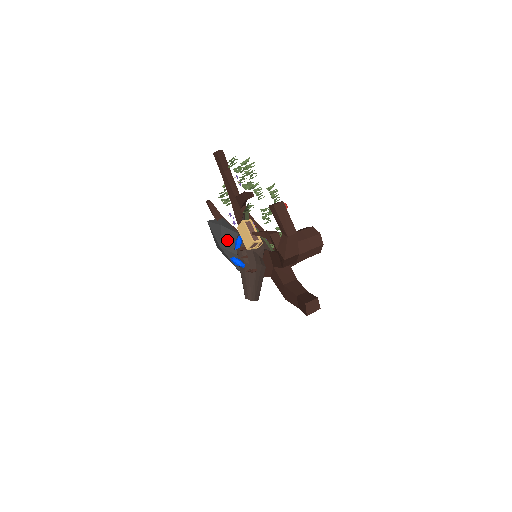
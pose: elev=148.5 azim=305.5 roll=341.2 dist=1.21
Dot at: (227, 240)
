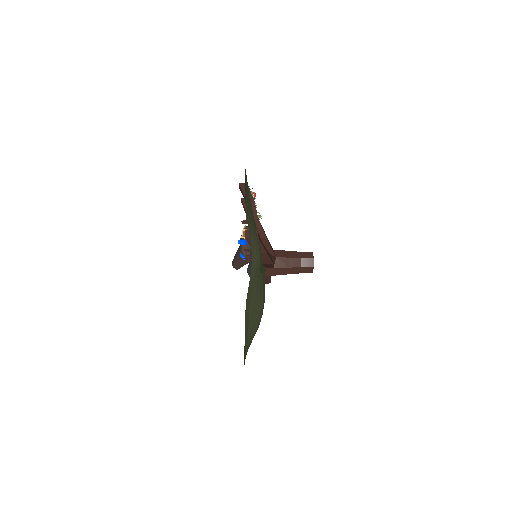
Dot at: occluded
